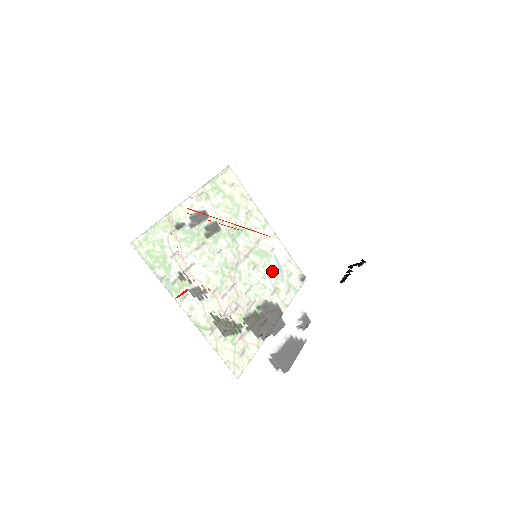
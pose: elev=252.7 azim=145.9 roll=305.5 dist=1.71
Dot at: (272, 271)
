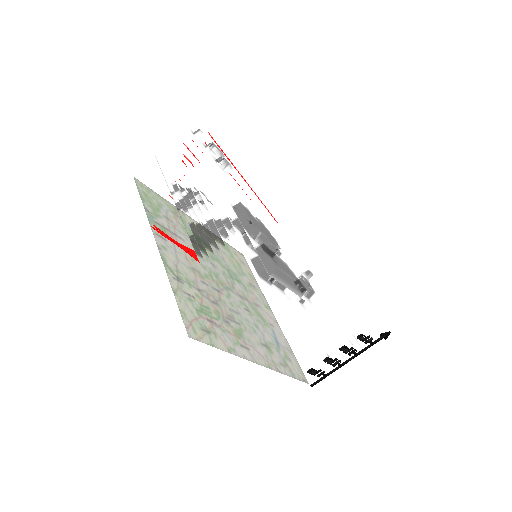
Dot at: occluded
